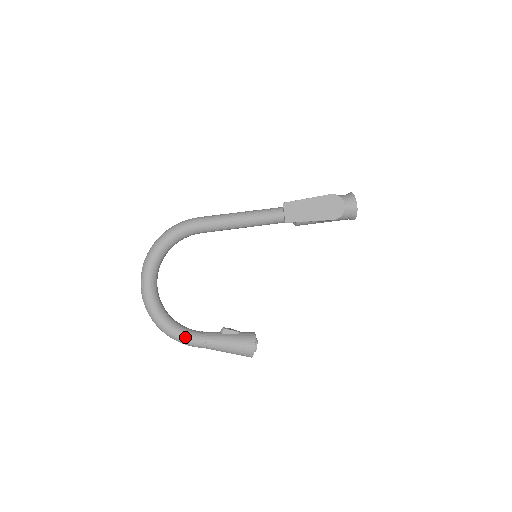
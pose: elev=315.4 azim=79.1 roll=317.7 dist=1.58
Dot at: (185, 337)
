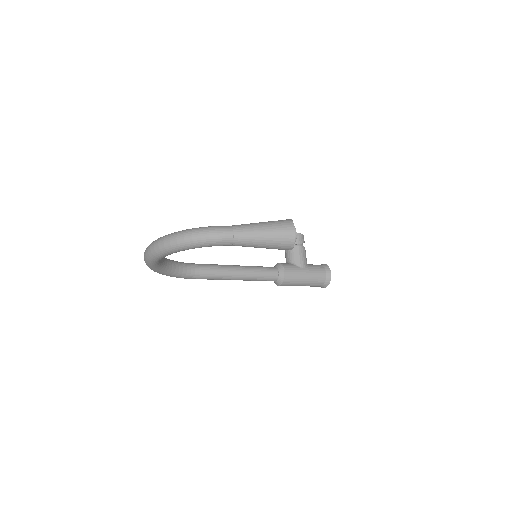
Dot at: occluded
